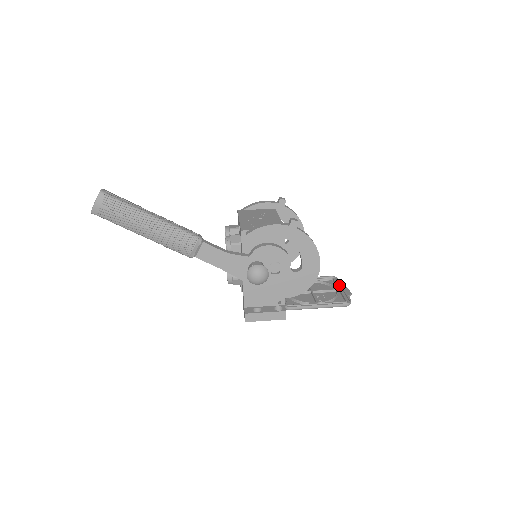
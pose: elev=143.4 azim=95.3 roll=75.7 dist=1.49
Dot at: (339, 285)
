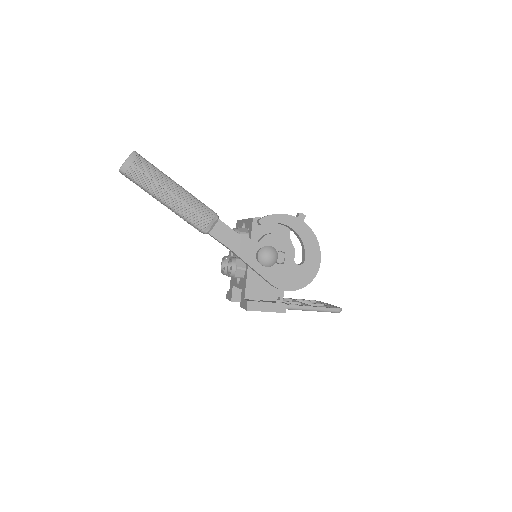
Dot at: occluded
